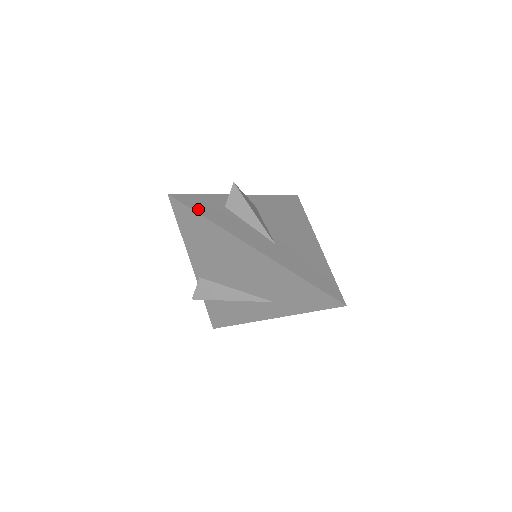
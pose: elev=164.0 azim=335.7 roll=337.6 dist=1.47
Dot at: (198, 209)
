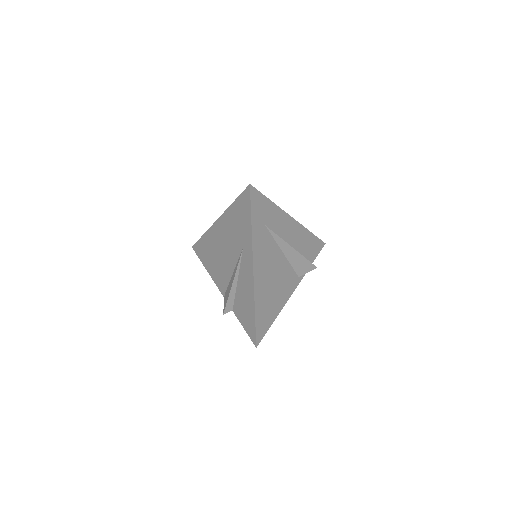
Dot at: occluded
